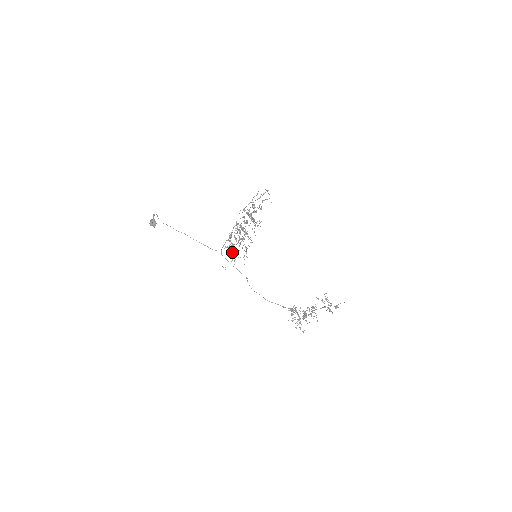
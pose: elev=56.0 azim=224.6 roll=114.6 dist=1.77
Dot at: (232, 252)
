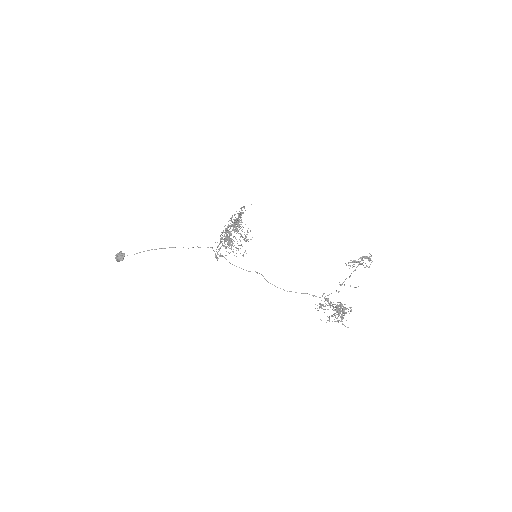
Dot at: occluded
